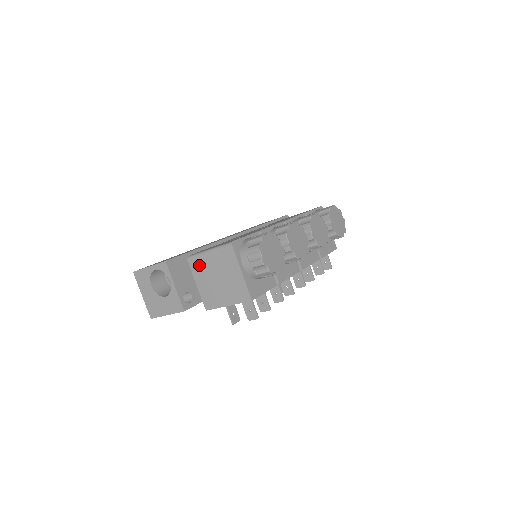
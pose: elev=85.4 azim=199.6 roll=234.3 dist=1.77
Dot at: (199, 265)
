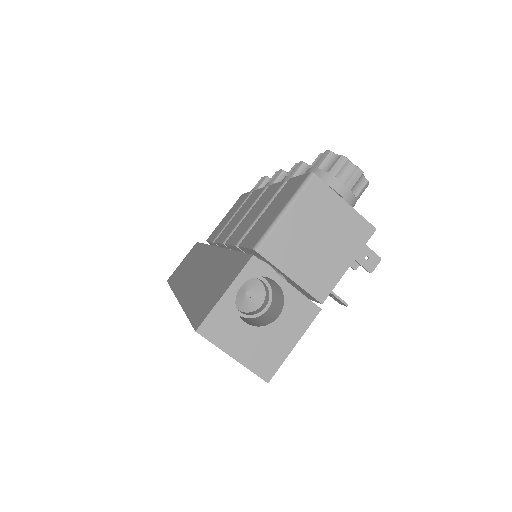
Dot at: (280, 244)
